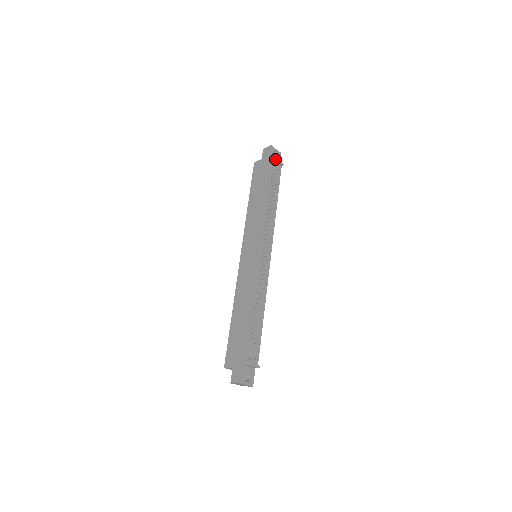
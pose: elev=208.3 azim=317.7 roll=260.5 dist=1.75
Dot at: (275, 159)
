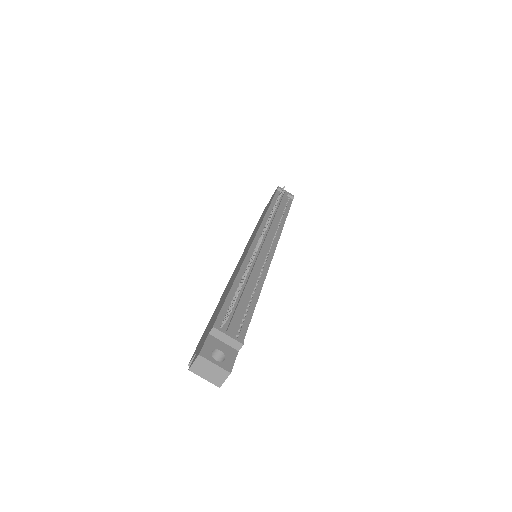
Dot at: occluded
